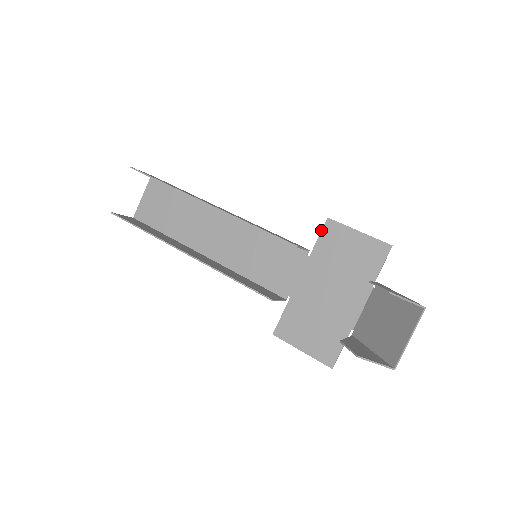
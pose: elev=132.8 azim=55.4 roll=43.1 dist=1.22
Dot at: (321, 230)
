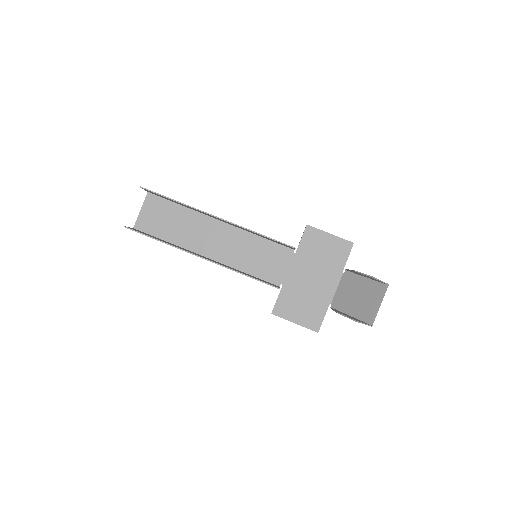
Dot at: (303, 234)
